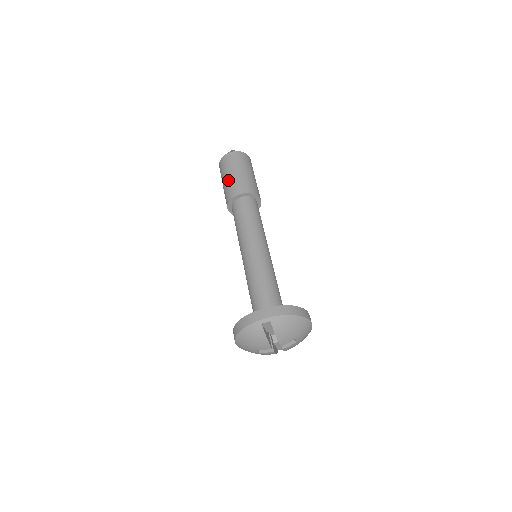
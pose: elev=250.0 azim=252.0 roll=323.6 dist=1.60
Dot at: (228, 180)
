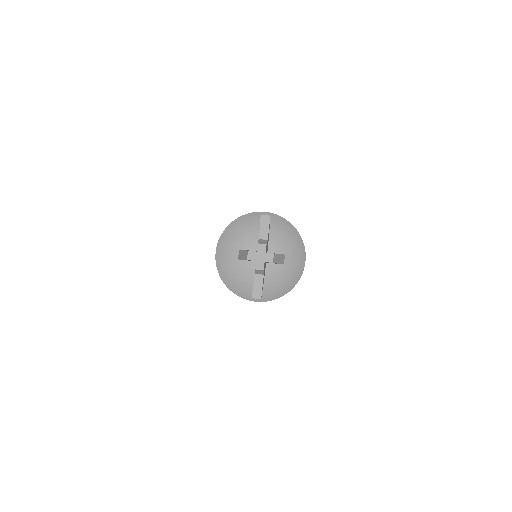
Dot at: occluded
